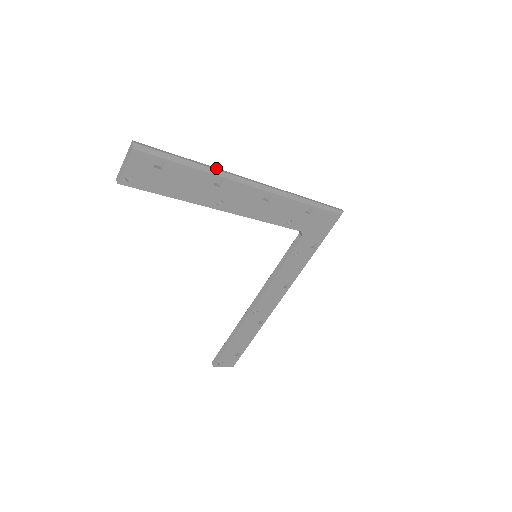
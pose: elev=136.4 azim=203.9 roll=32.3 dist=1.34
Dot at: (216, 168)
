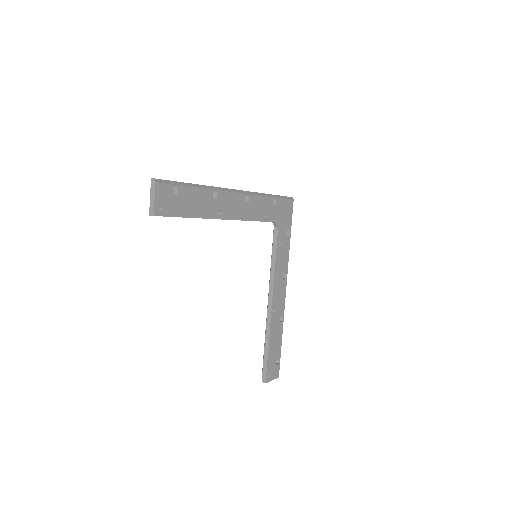
Dot at: (207, 186)
